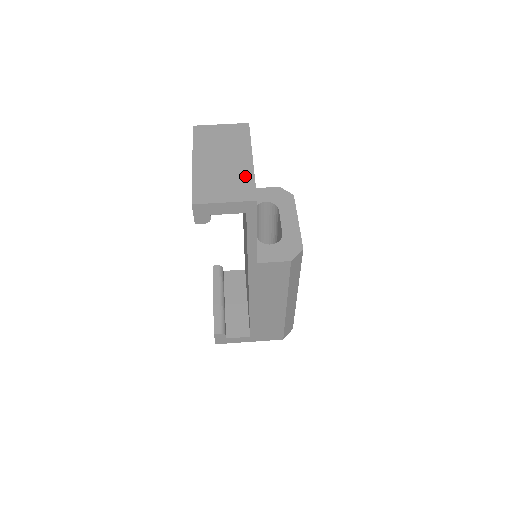
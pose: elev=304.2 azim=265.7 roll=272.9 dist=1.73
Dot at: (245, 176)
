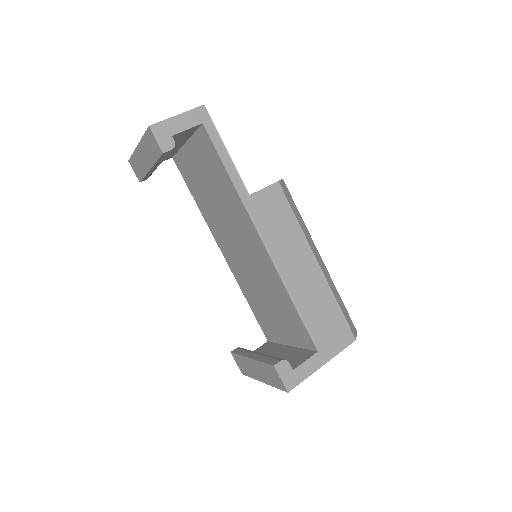
Dot at: occluded
